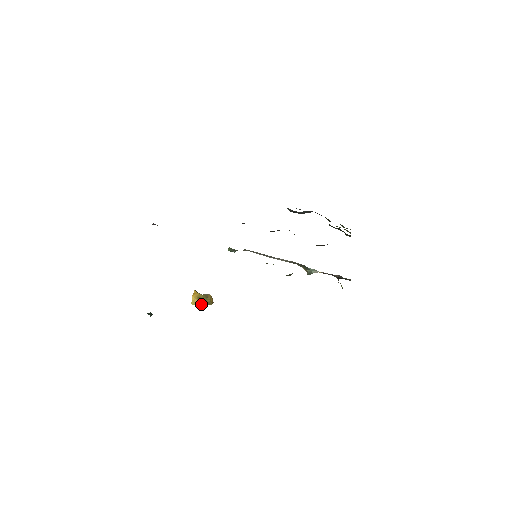
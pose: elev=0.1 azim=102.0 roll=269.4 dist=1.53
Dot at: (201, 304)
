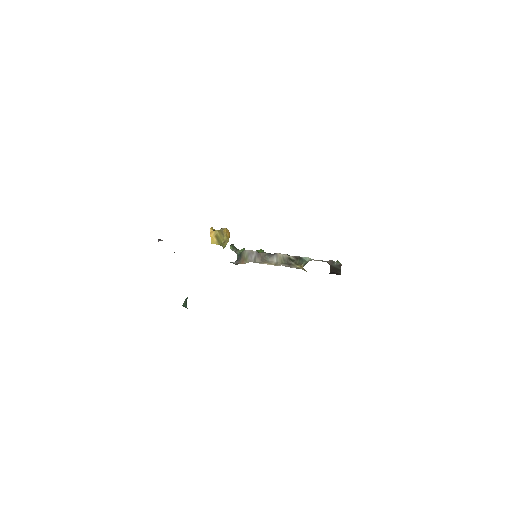
Dot at: (220, 244)
